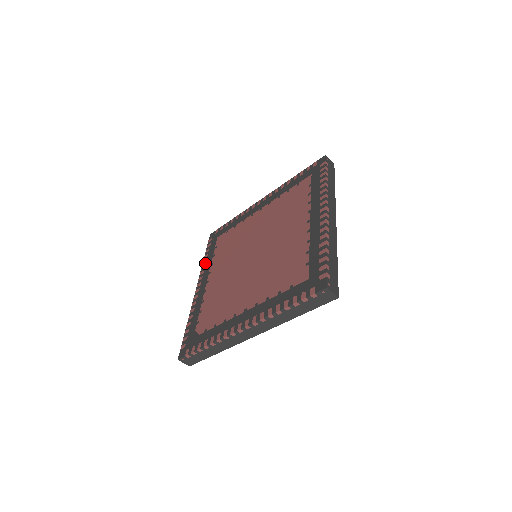
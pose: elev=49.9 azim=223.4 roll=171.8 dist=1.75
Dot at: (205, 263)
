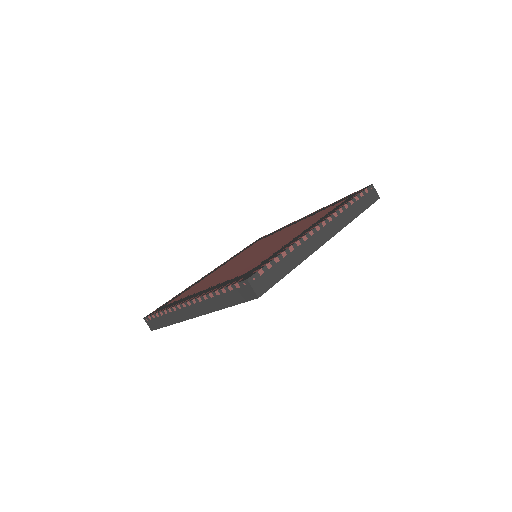
Dot at: (171, 305)
